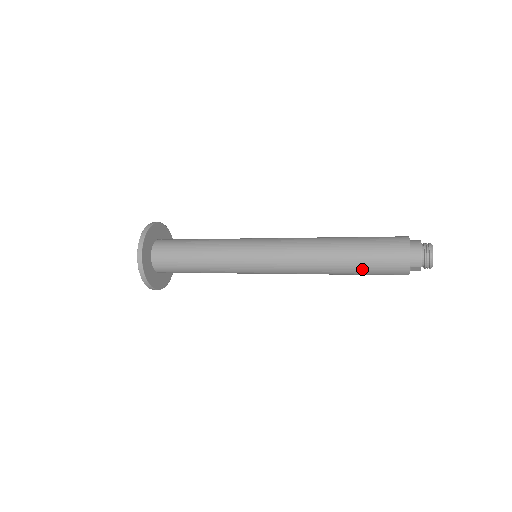
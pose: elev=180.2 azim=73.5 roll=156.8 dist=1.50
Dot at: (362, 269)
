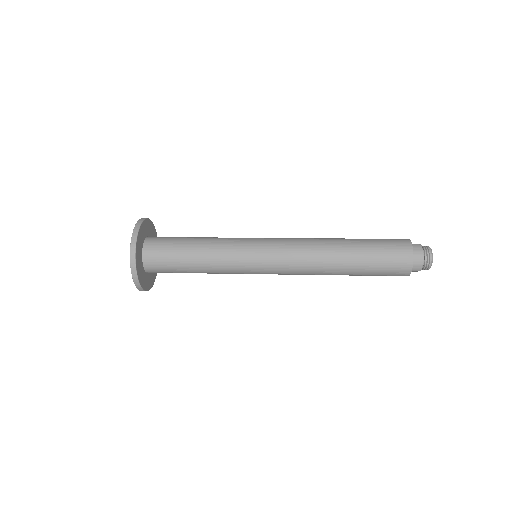
Dot at: (366, 274)
